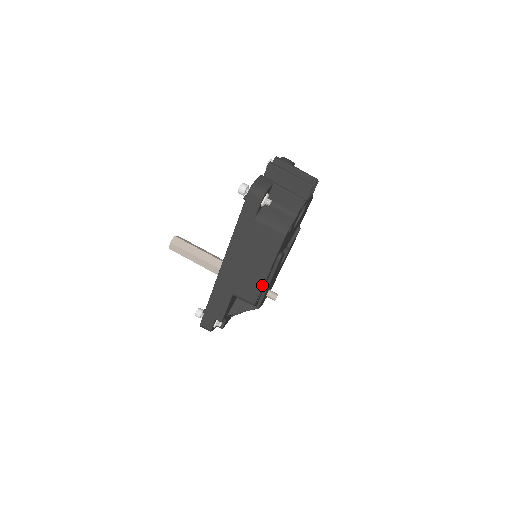
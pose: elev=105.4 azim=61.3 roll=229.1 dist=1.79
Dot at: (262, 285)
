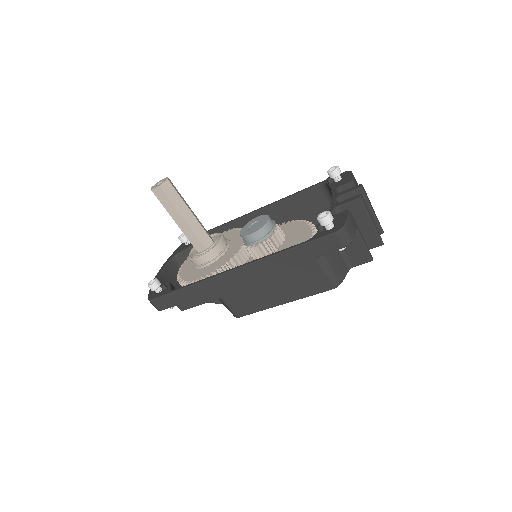
Dot at: (264, 309)
